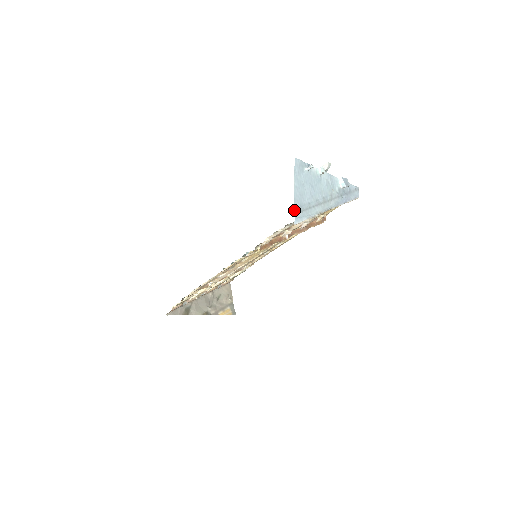
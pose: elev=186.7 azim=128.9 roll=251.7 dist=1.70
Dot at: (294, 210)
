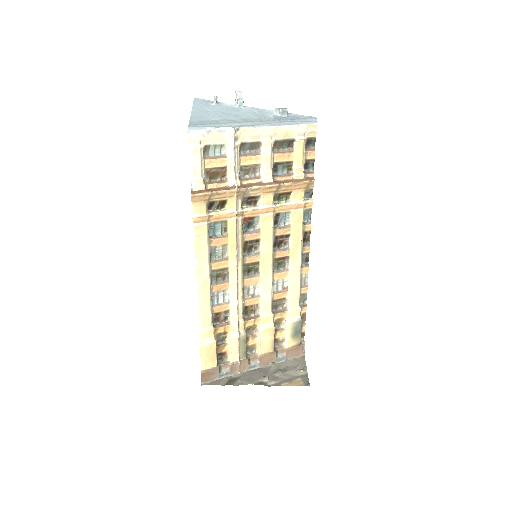
Dot at: (189, 123)
